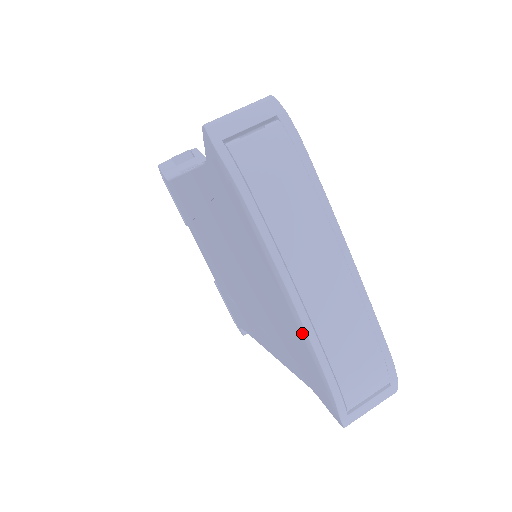
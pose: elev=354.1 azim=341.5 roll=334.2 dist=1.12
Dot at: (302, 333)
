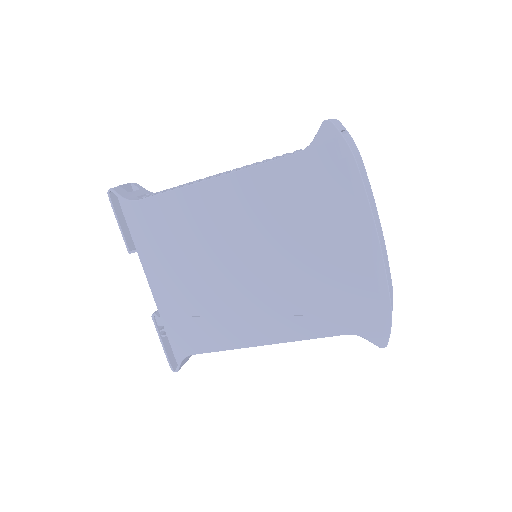
Dot at: (377, 267)
